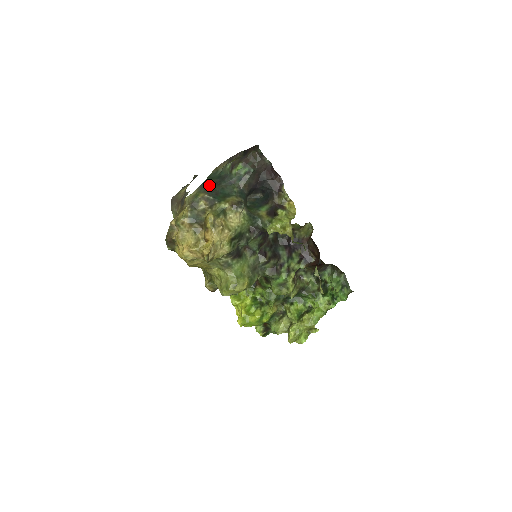
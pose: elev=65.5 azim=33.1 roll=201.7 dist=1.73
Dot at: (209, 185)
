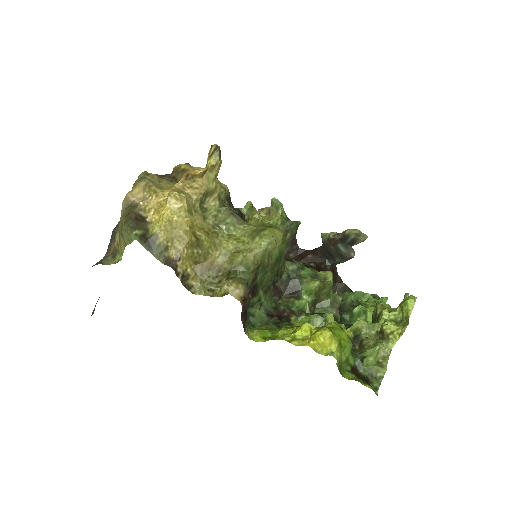
Dot at: occluded
